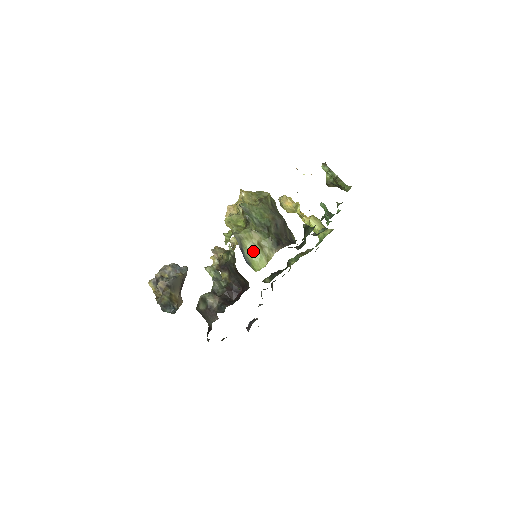
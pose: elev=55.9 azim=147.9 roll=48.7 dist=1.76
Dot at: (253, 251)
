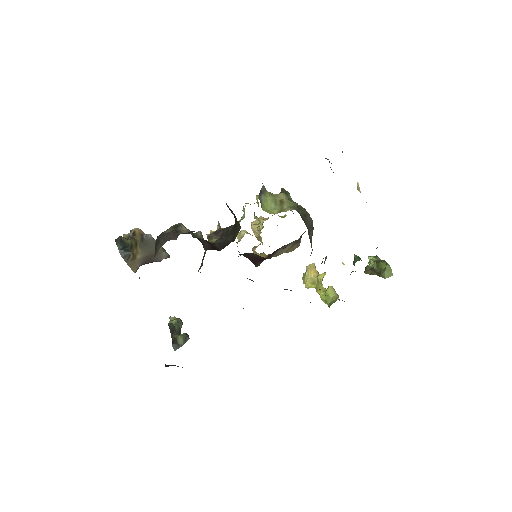
Dot at: (270, 202)
